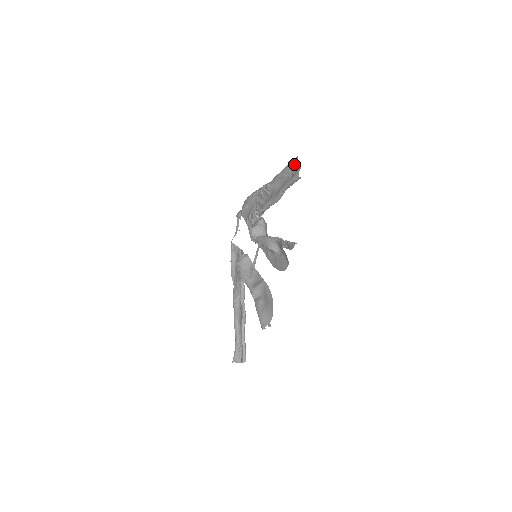
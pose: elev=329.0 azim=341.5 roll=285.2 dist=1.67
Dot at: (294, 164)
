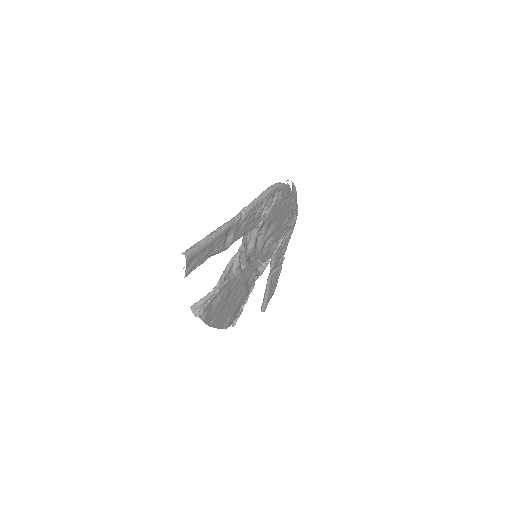
Dot at: (190, 253)
